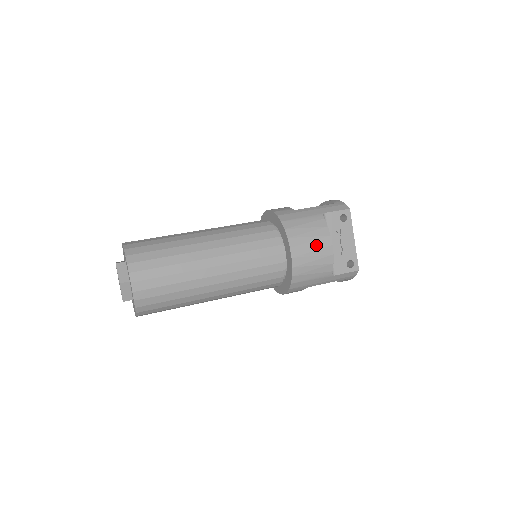
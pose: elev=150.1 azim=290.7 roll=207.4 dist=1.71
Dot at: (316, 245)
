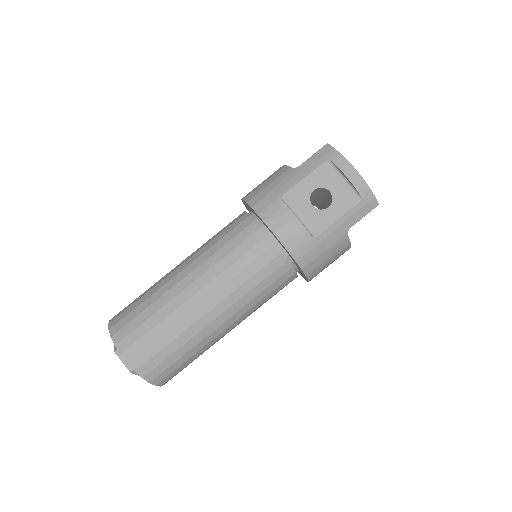
Dot at: occluded
